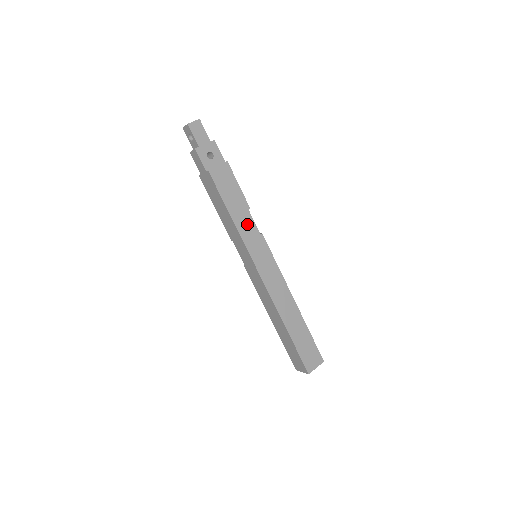
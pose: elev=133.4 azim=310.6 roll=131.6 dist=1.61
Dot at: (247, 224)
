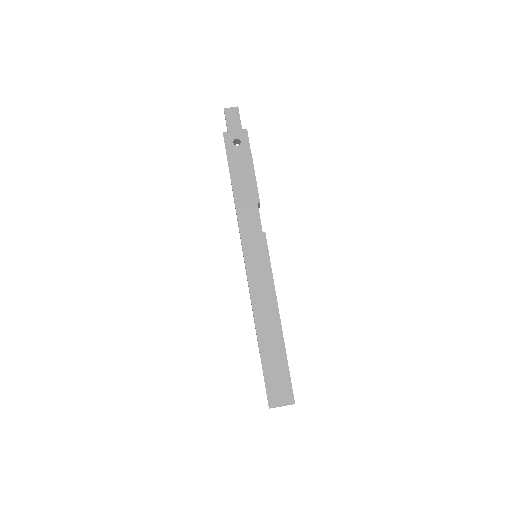
Dot at: (251, 217)
